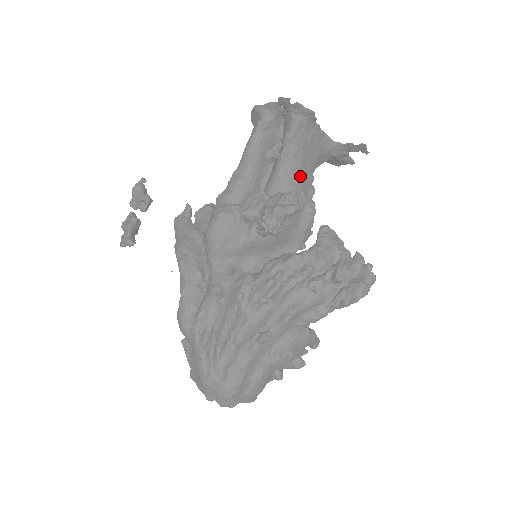
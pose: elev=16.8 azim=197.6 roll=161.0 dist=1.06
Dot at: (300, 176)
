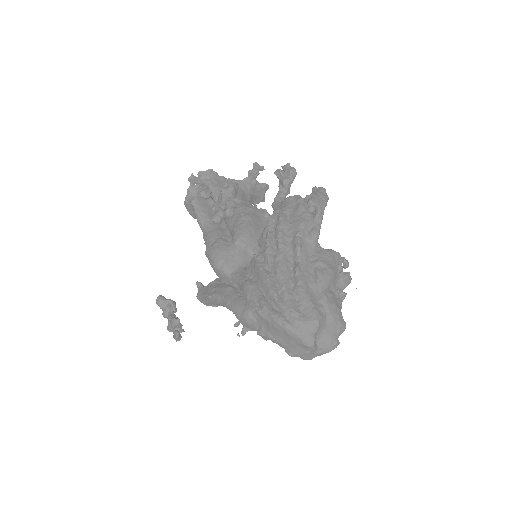
Dot at: occluded
